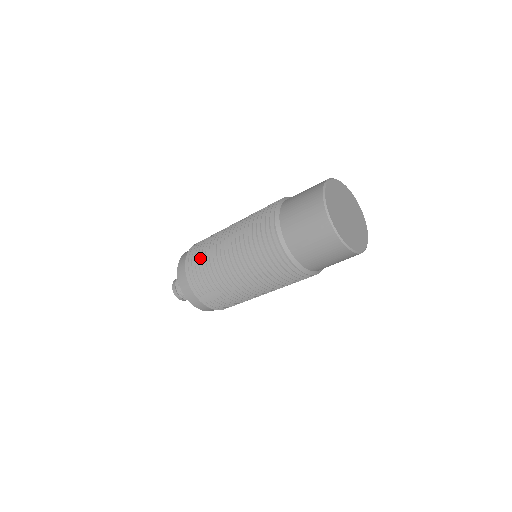
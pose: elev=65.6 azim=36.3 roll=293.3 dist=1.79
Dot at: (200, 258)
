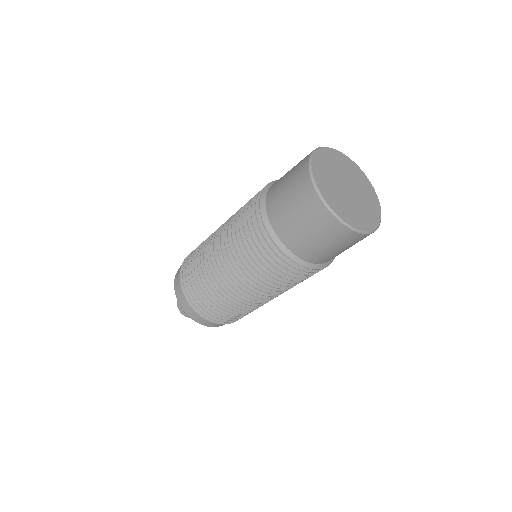
Dot at: occluded
